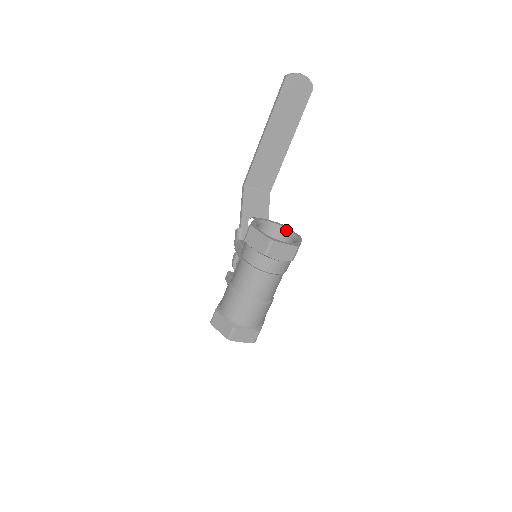
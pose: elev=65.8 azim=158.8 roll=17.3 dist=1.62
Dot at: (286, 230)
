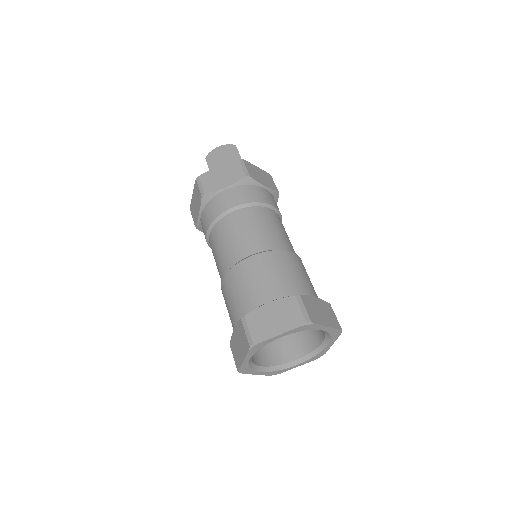
Dot at: occluded
